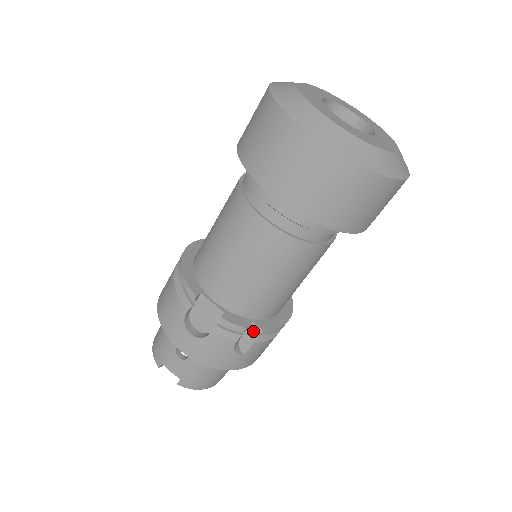
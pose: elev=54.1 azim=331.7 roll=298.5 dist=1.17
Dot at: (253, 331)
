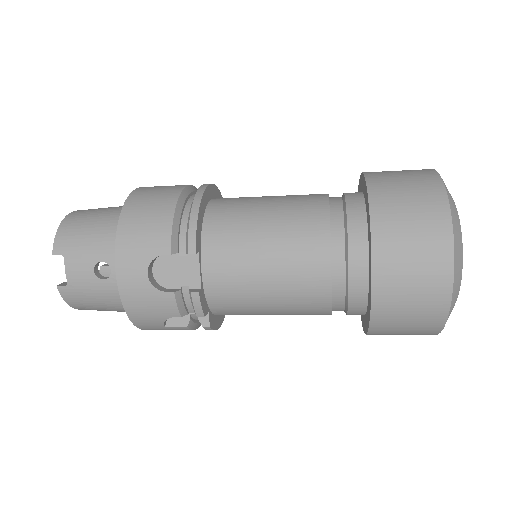
Dot at: (200, 319)
